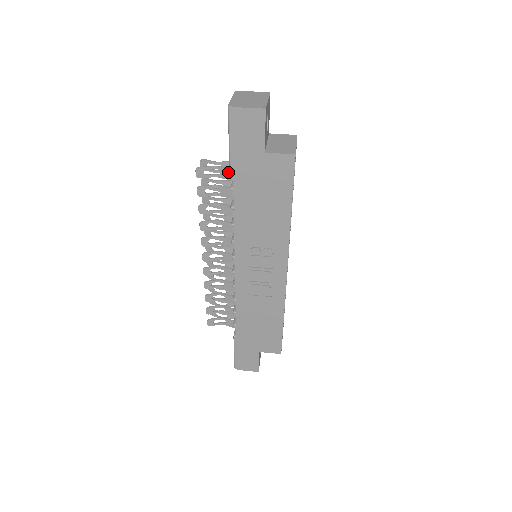
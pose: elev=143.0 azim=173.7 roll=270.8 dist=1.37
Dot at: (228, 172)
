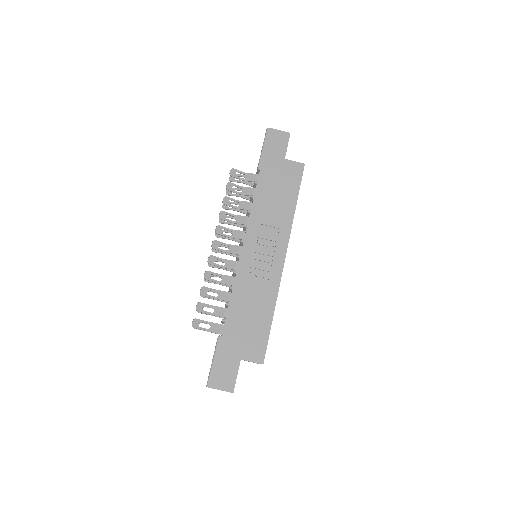
Dot at: (253, 176)
